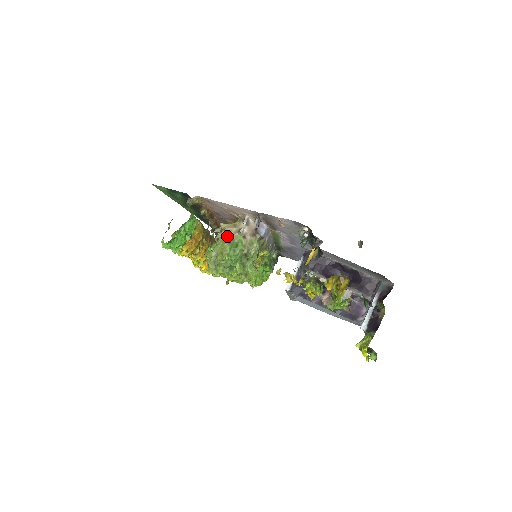
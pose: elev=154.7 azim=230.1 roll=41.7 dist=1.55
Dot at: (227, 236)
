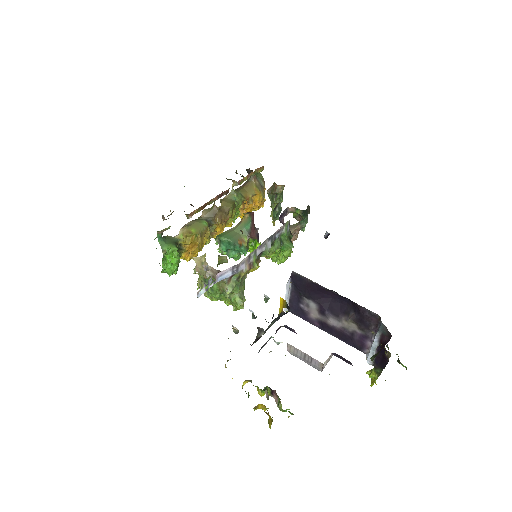
Dot at: (200, 275)
